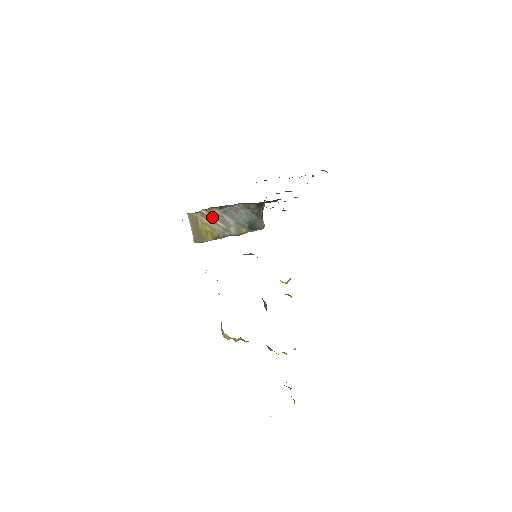
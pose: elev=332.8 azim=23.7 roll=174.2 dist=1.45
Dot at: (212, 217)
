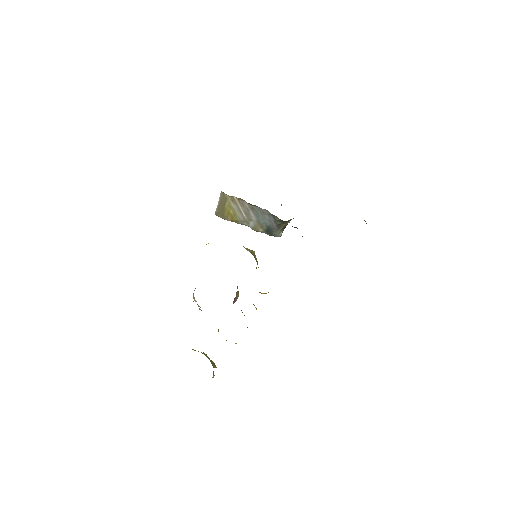
Dot at: (240, 205)
